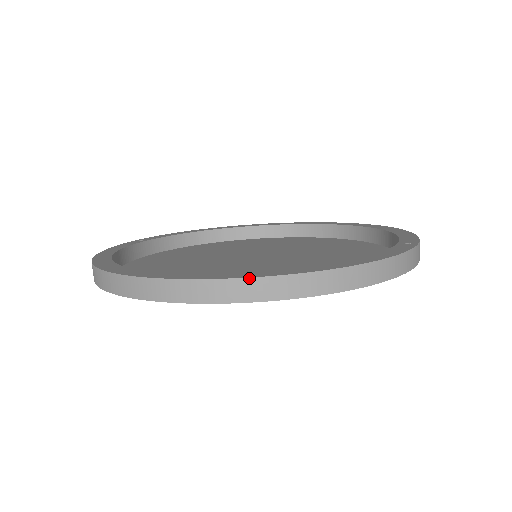
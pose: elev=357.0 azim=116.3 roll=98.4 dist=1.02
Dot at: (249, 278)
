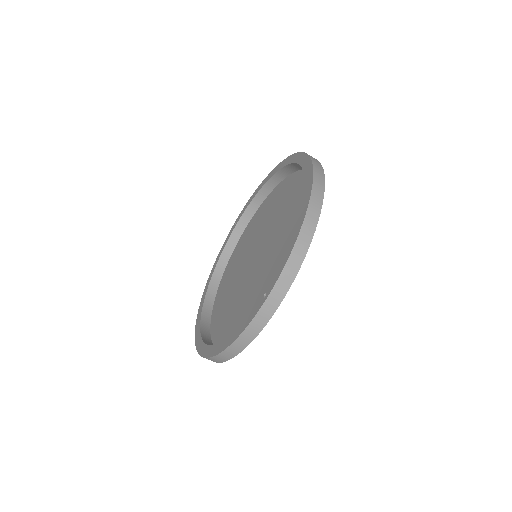
Dot at: (201, 356)
